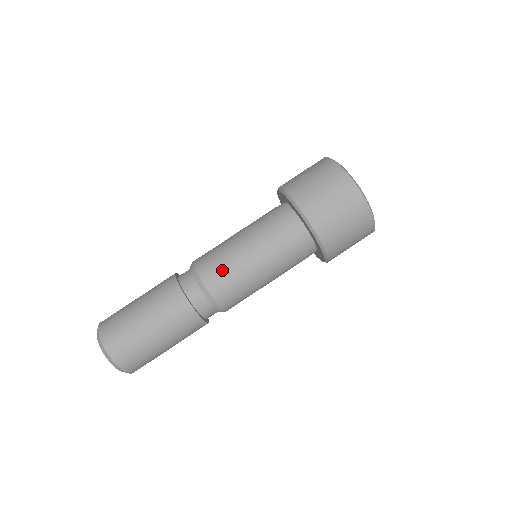
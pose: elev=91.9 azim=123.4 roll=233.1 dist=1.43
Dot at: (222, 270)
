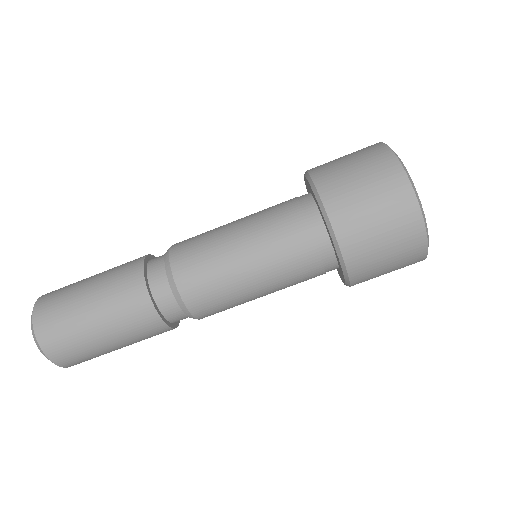
Dot at: (197, 241)
